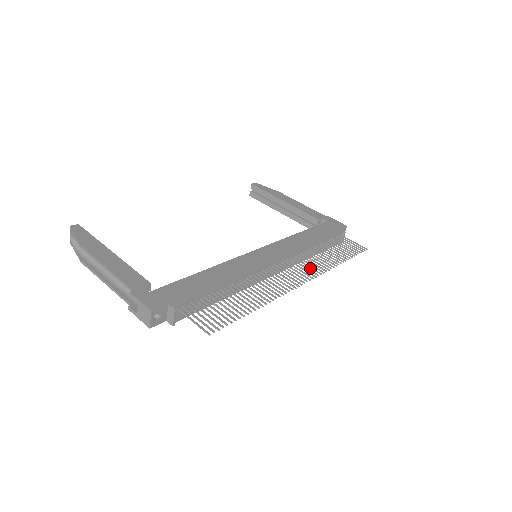
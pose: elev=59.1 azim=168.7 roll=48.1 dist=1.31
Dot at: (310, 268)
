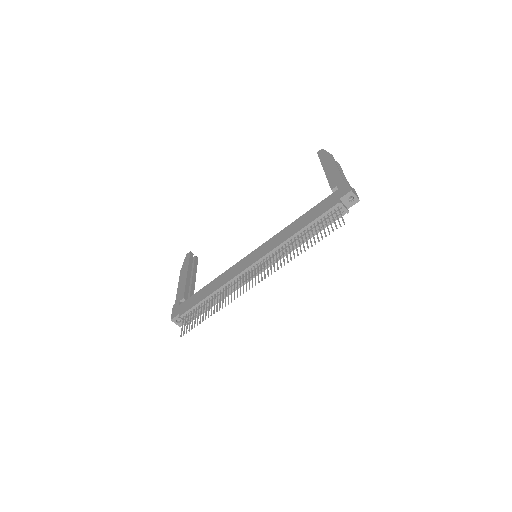
Dot at: (274, 265)
